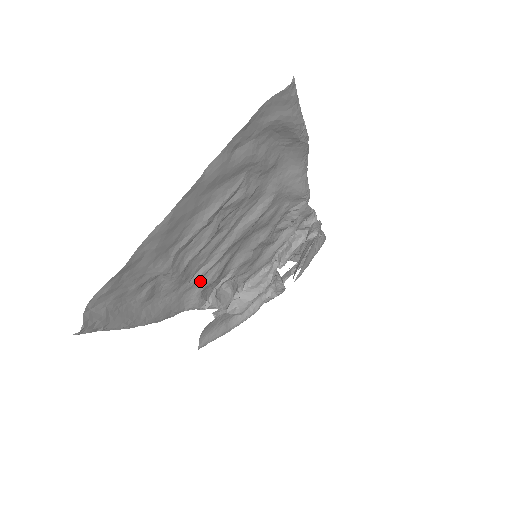
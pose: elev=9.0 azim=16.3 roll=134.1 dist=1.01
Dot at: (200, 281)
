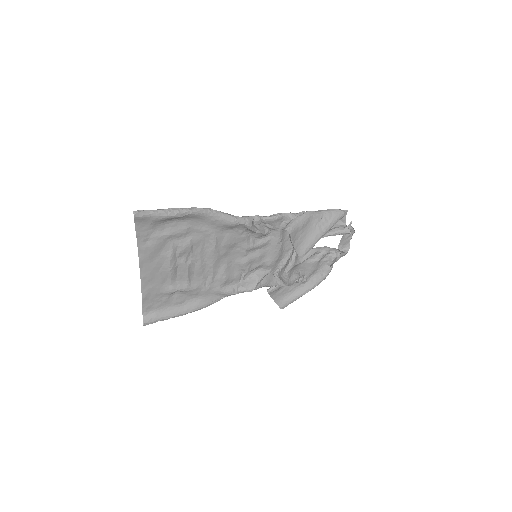
Dot at: (214, 284)
